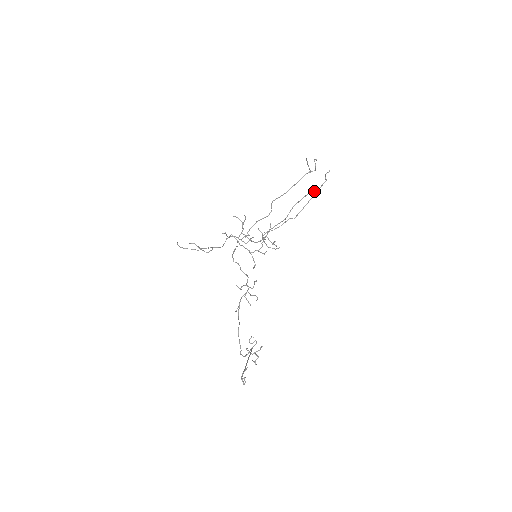
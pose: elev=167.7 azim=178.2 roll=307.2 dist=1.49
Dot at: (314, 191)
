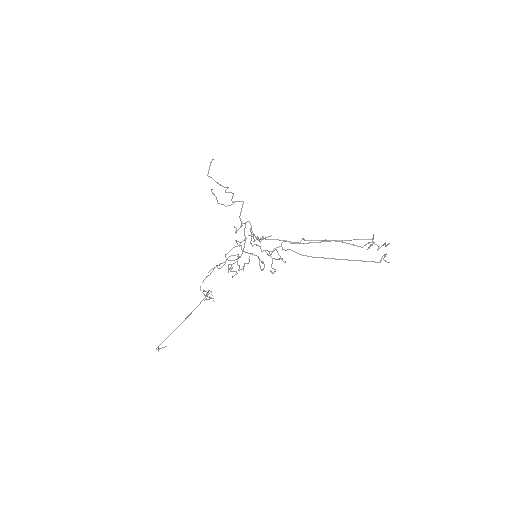
Dot at: (372, 240)
